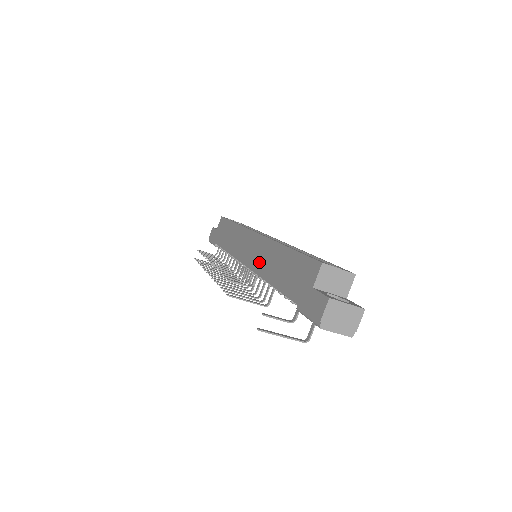
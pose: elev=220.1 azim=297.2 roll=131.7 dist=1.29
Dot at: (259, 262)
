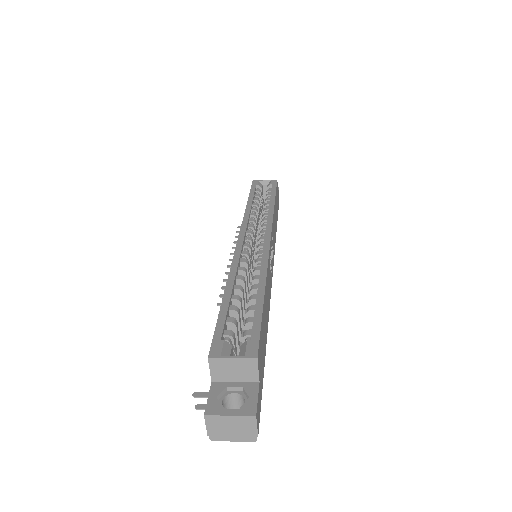
Dot at: occluded
